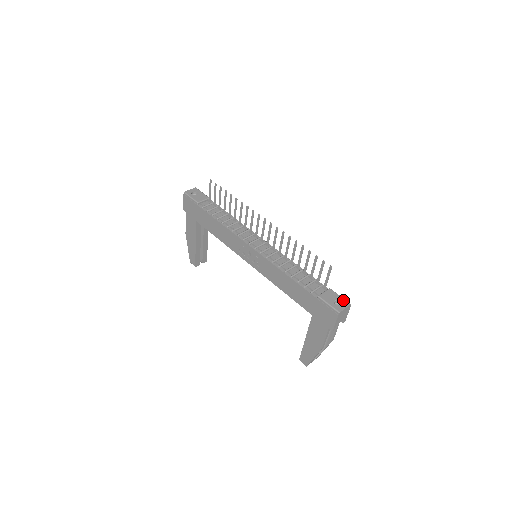
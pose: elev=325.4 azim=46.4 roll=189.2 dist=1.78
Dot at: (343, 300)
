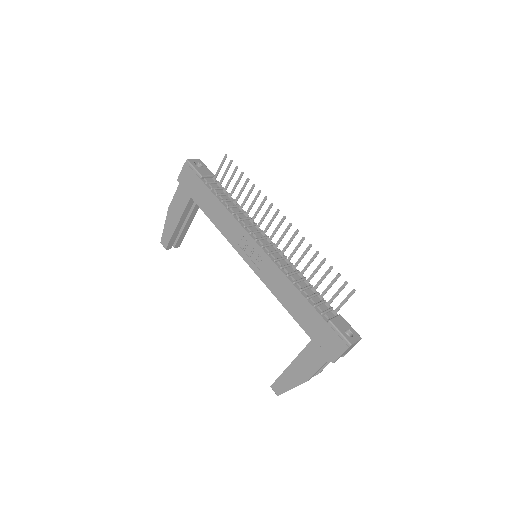
Dot at: (354, 331)
